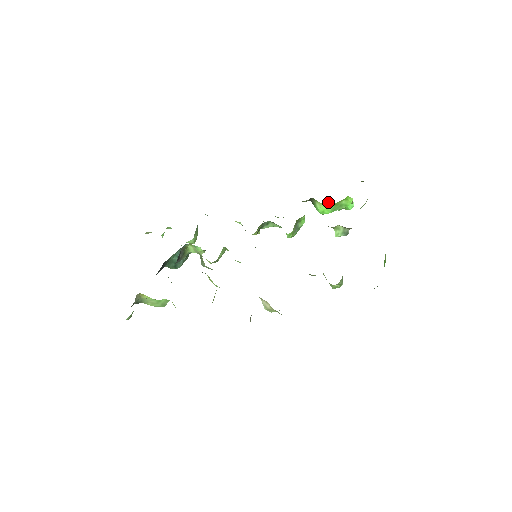
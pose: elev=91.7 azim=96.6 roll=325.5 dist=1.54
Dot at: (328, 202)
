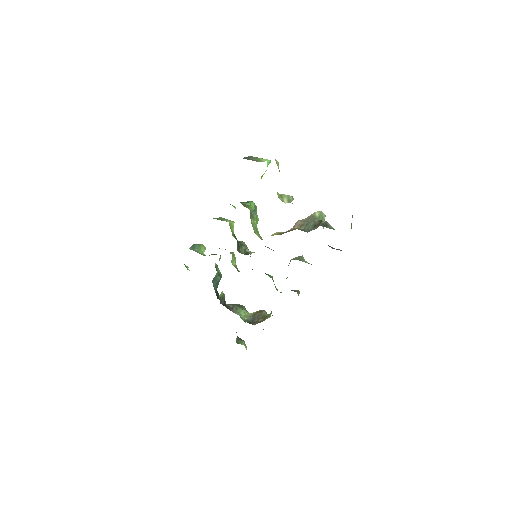
Dot at: occluded
